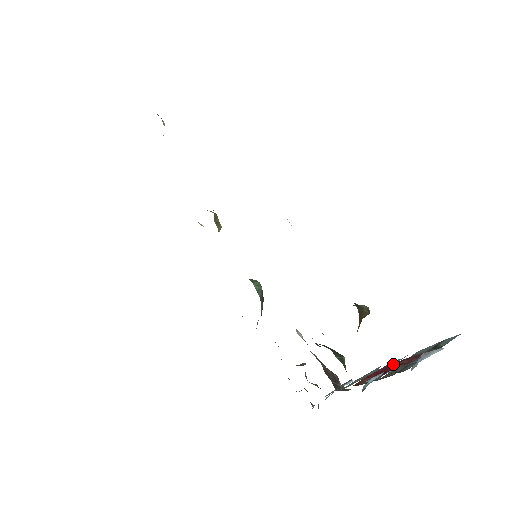
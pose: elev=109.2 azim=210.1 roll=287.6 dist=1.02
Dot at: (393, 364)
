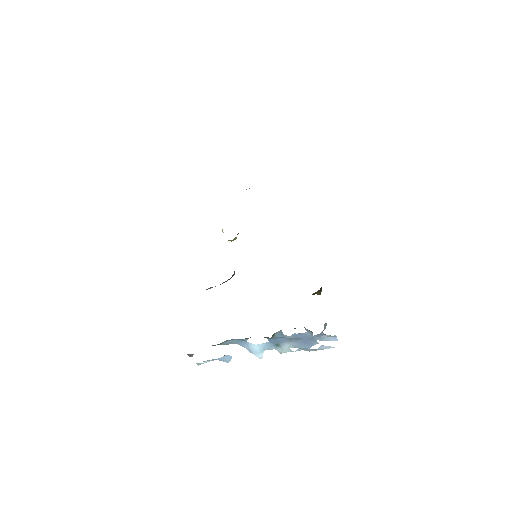
Dot at: (293, 341)
